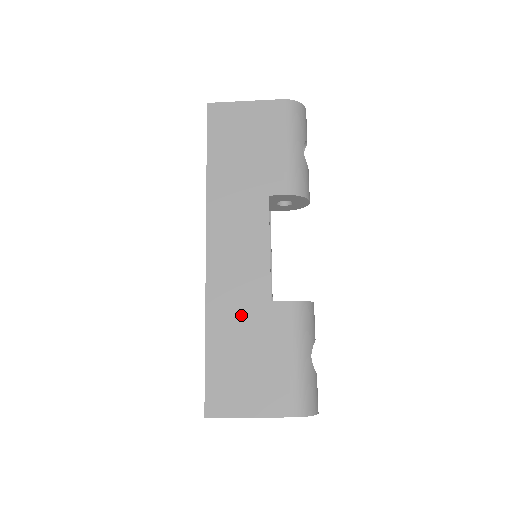
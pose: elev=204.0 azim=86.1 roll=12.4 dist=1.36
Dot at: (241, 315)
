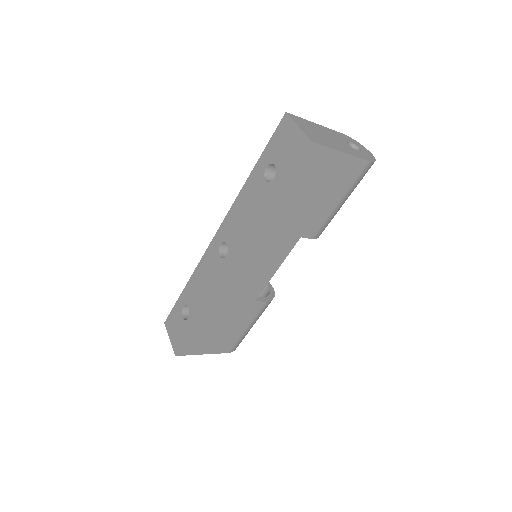
Dot at: (231, 308)
